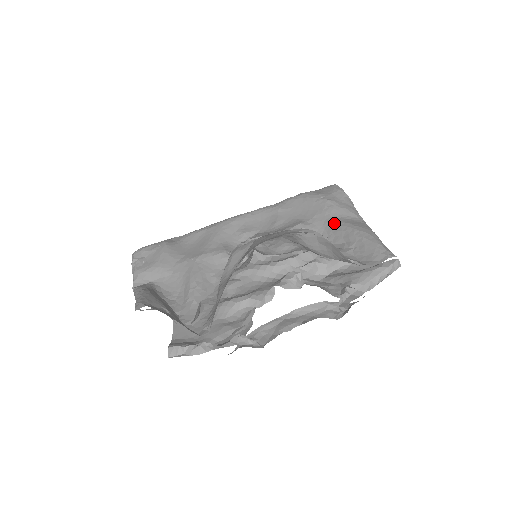
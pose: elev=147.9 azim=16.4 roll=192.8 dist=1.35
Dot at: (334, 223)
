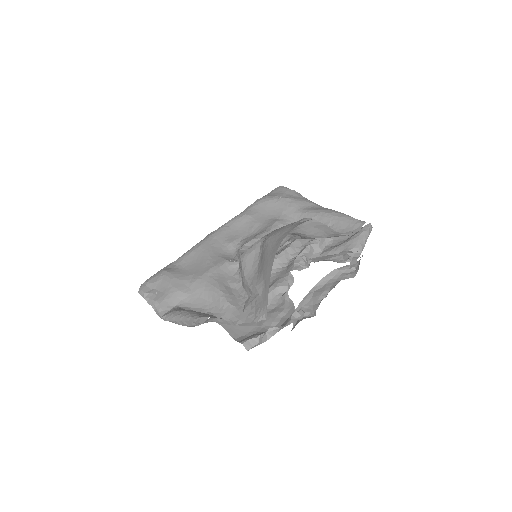
Dot at: (303, 213)
